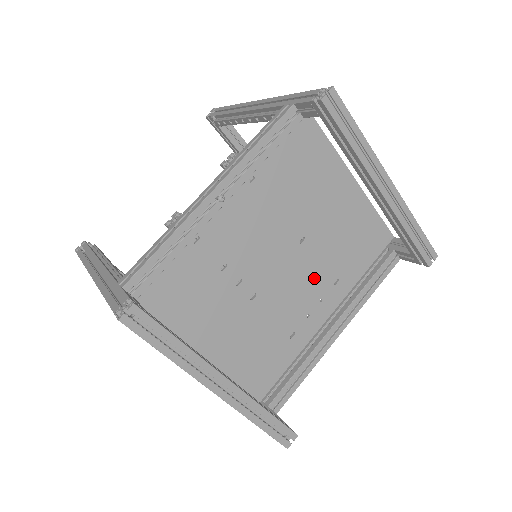
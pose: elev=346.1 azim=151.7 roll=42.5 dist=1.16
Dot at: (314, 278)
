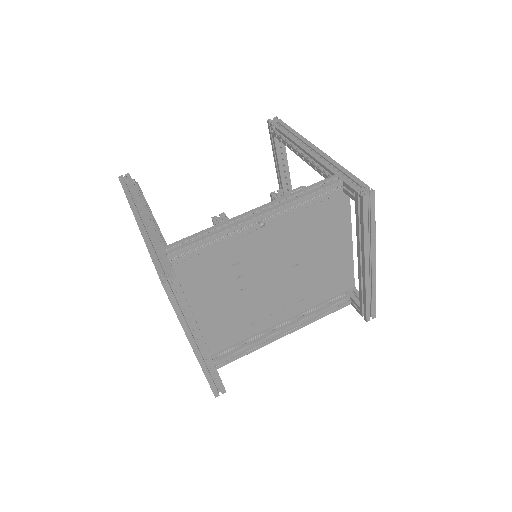
Dot at: (289, 293)
